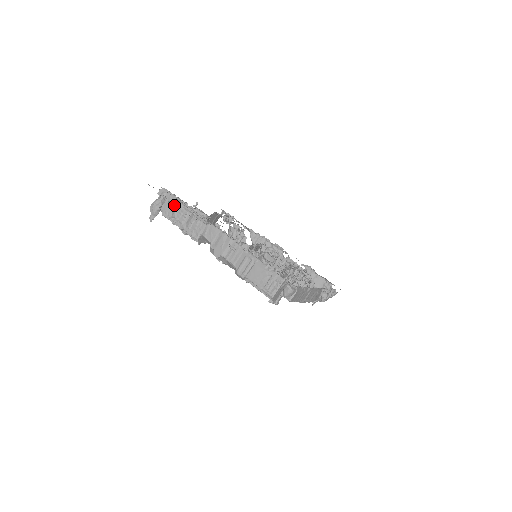
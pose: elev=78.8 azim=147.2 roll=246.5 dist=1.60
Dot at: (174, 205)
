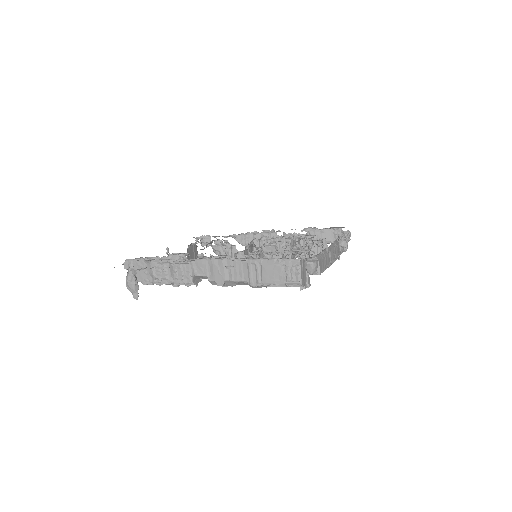
Dot at: (147, 268)
